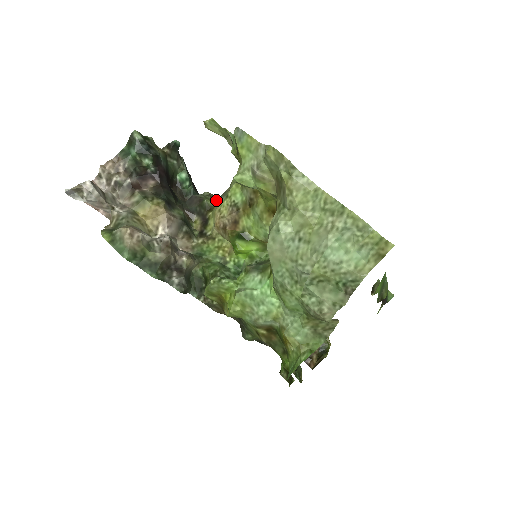
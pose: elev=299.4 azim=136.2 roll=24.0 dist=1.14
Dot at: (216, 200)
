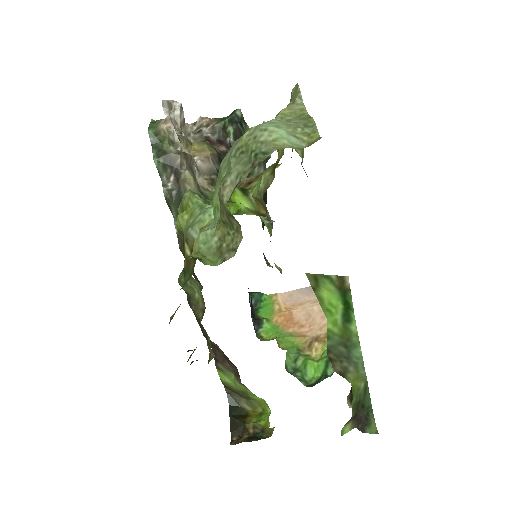
Dot at: (267, 216)
